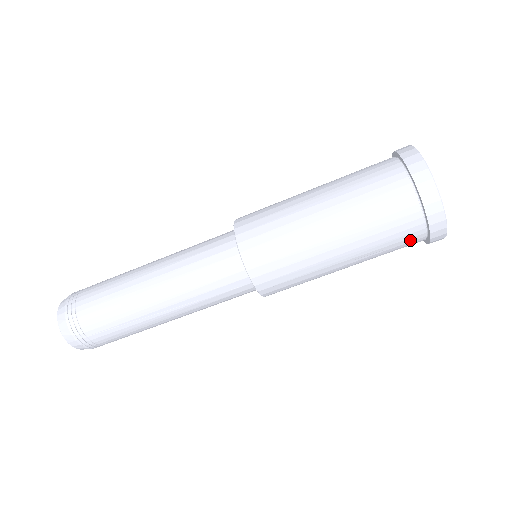
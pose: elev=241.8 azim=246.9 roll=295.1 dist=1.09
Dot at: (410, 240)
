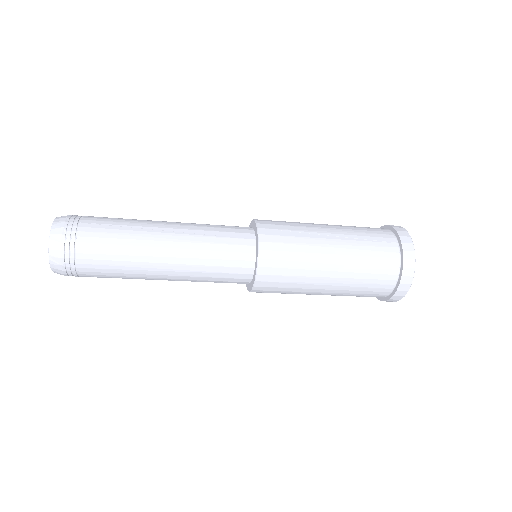
Dot at: occluded
